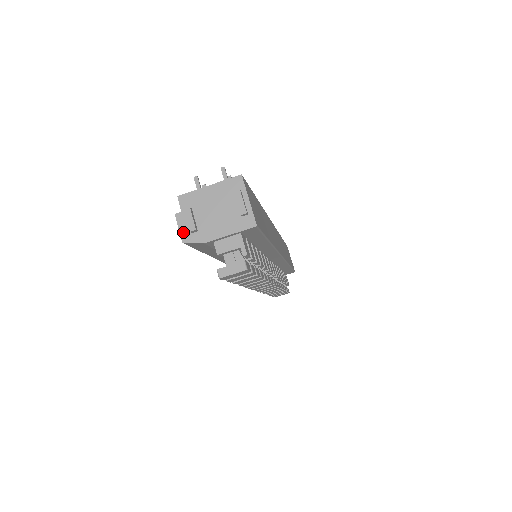
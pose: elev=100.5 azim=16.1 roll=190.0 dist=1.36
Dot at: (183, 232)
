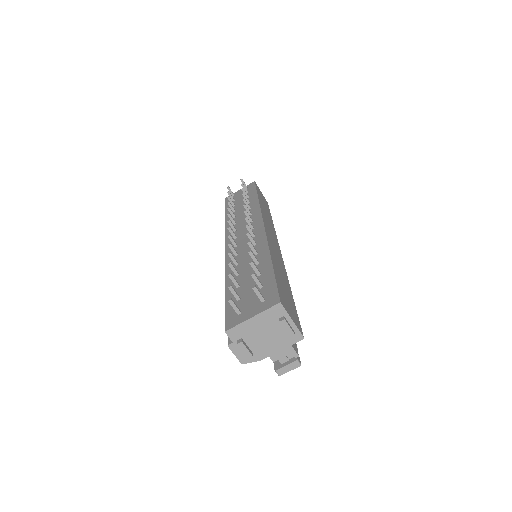
Dot at: (240, 357)
